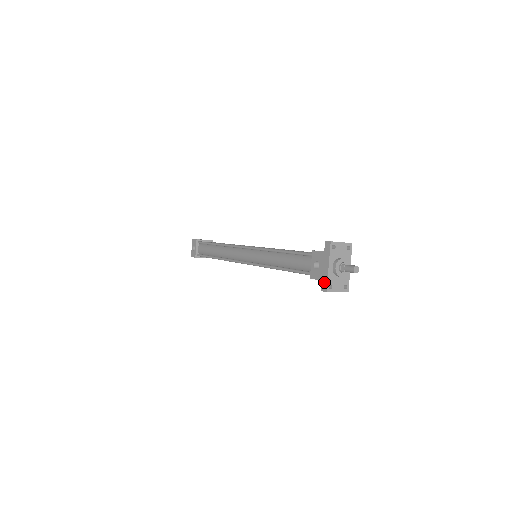
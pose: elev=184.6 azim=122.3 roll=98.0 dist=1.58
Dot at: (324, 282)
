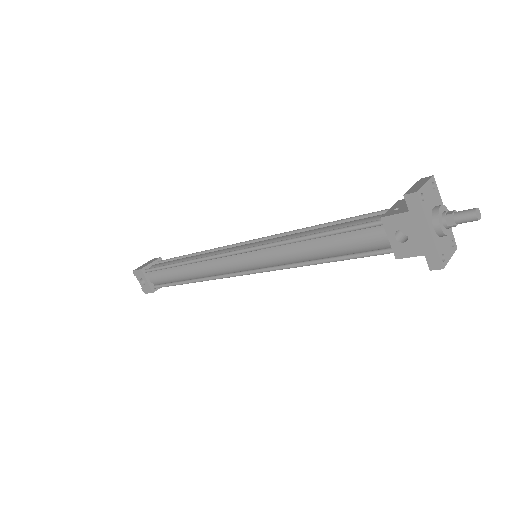
Dot at: (431, 256)
